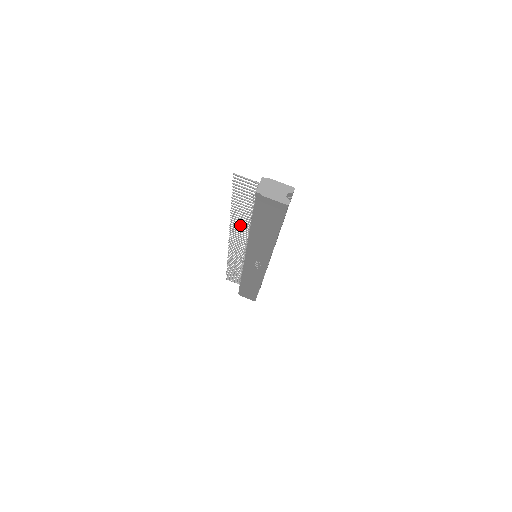
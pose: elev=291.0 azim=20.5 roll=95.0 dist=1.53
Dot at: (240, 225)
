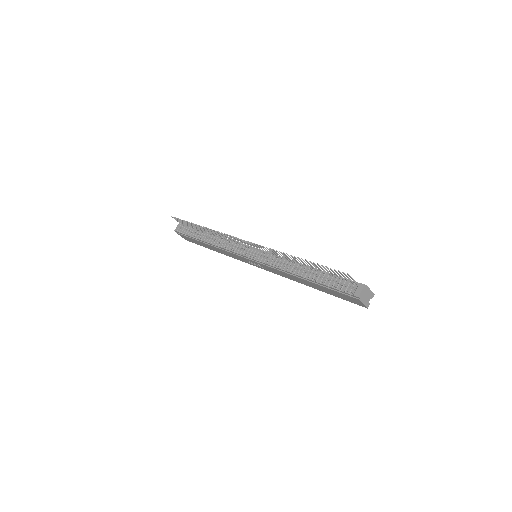
Dot at: (281, 255)
